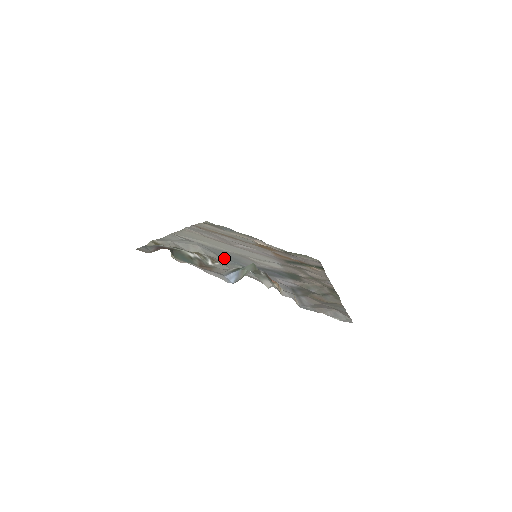
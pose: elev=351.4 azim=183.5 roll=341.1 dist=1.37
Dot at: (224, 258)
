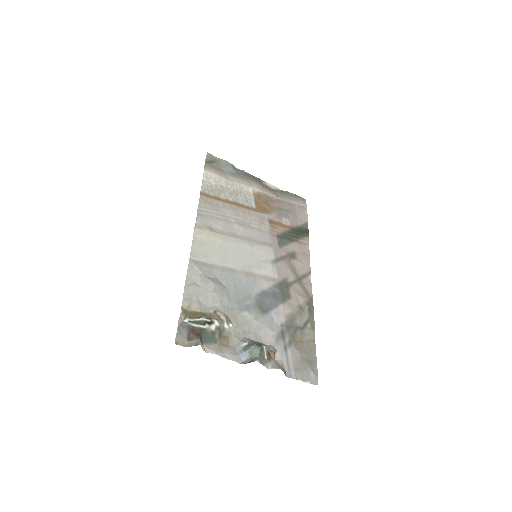
Dot at: (234, 301)
